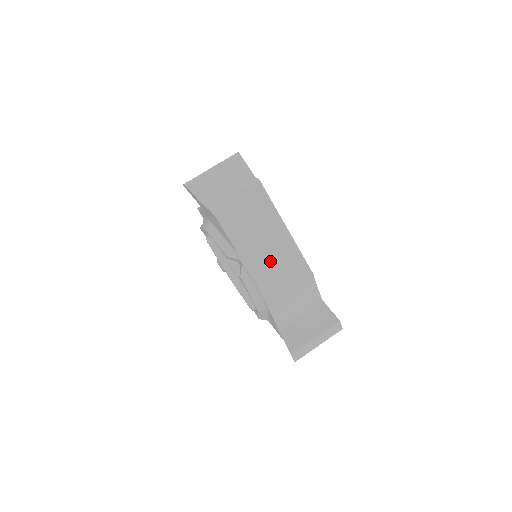
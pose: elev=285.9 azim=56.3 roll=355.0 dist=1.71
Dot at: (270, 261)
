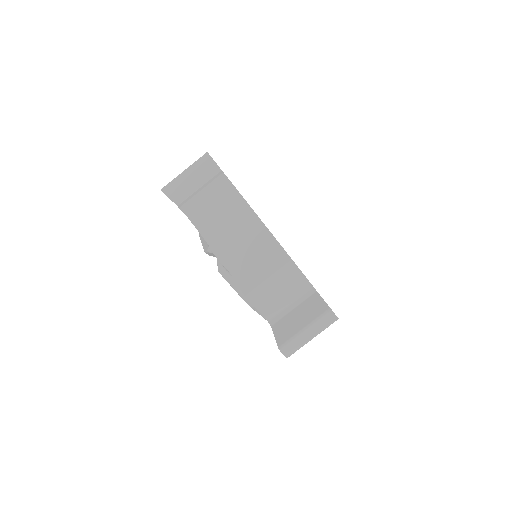
Dot at: (243, 250)
